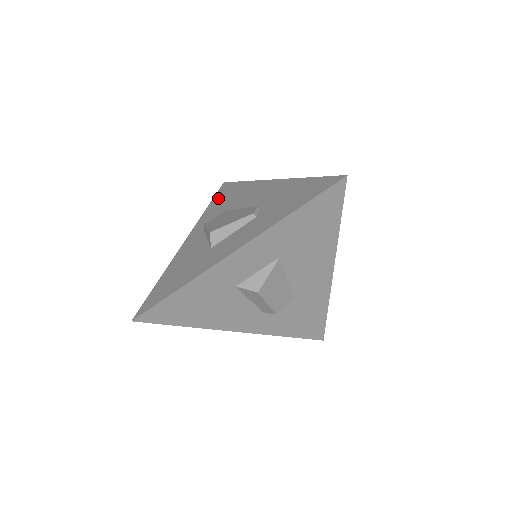
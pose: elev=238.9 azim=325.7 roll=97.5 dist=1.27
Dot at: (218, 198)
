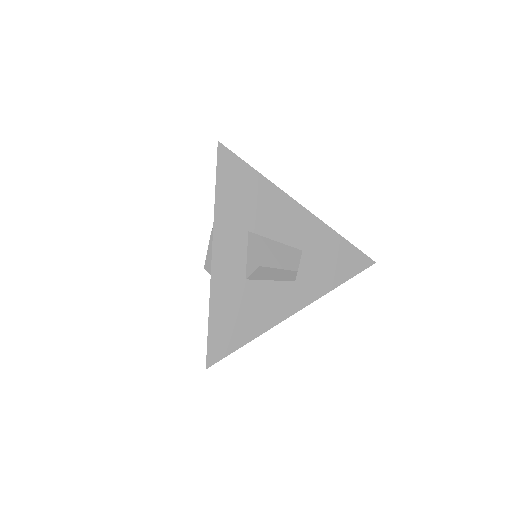
Dot at: occluded
